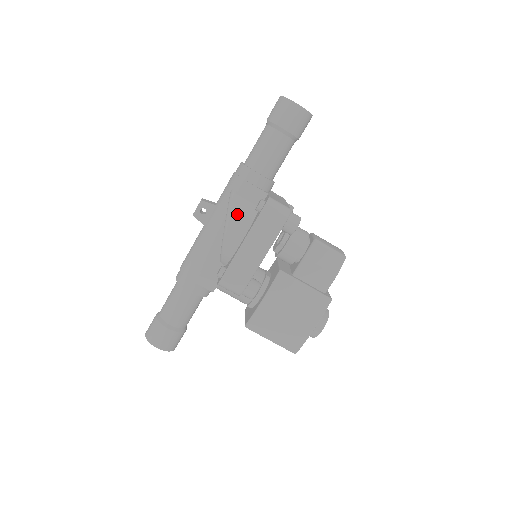
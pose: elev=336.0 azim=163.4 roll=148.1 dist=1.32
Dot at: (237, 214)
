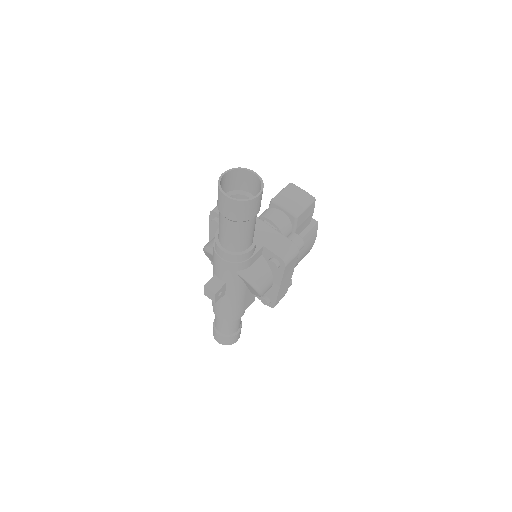
Dot at: (261, 282)
